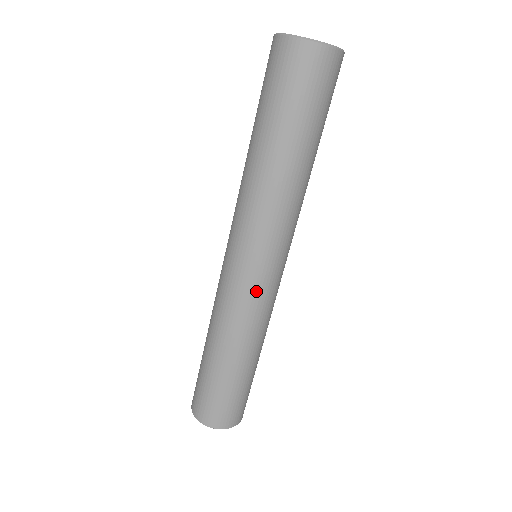
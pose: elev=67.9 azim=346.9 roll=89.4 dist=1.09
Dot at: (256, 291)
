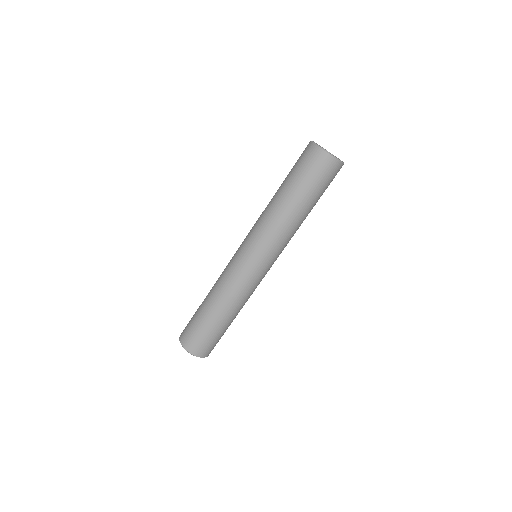
Dot at: (247, 274)
